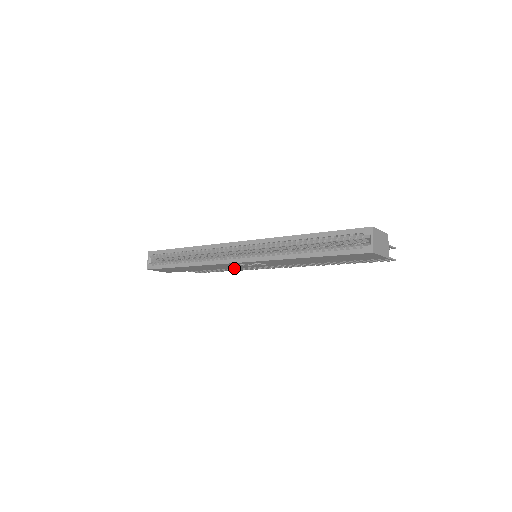
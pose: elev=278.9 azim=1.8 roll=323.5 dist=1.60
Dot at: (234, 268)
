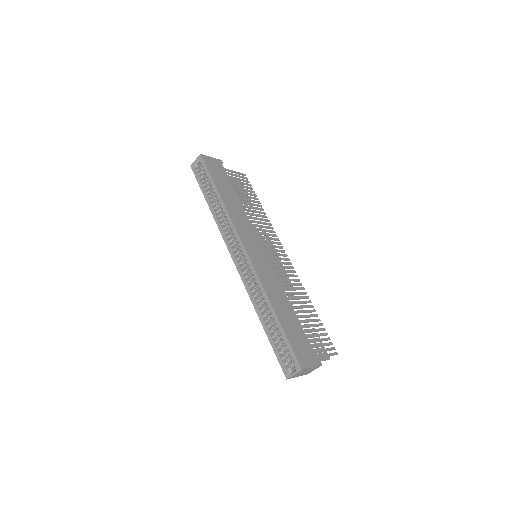
Dot at: occluded
